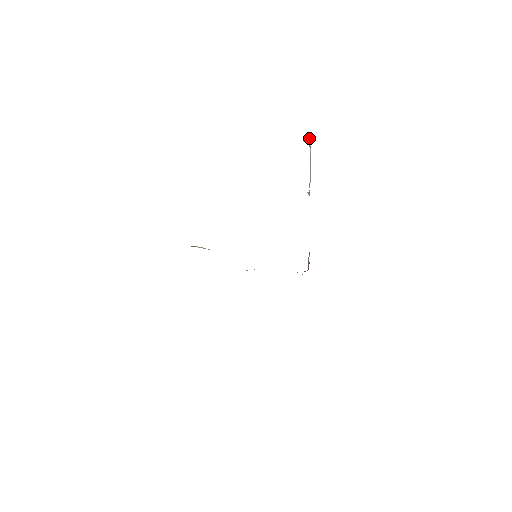
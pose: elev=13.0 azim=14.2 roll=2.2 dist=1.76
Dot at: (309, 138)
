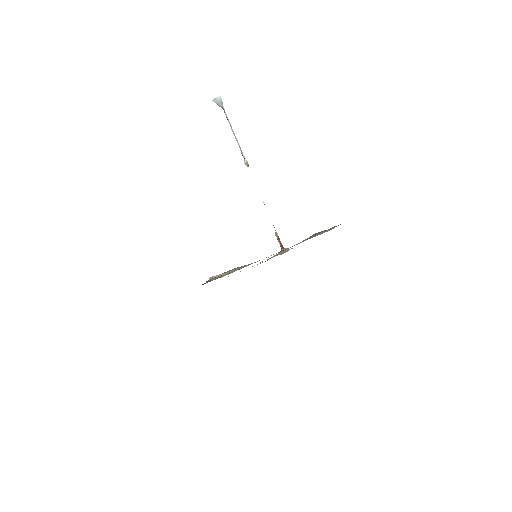
Dot at: (220, 98)
